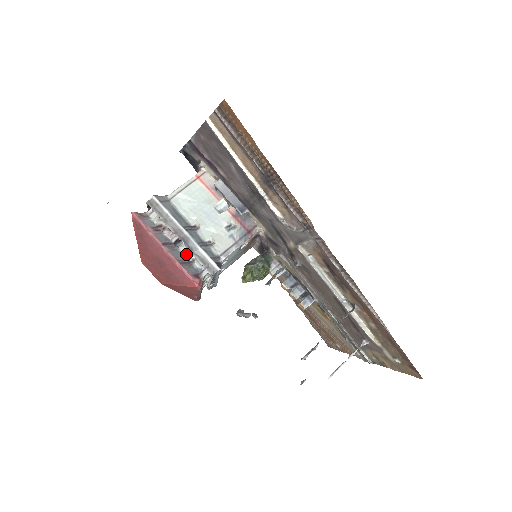
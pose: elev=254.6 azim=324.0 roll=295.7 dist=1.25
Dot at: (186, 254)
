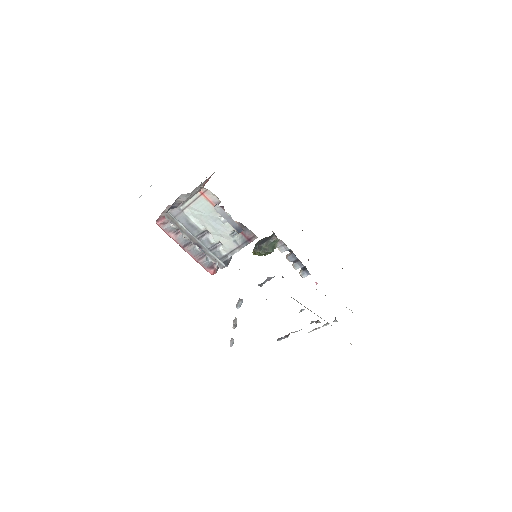
Dot at: (202, 251)
